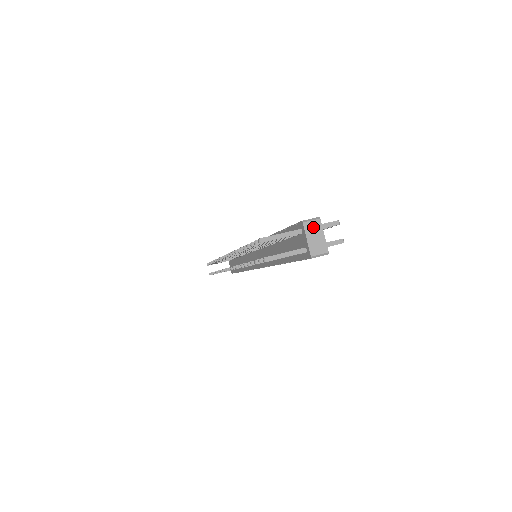
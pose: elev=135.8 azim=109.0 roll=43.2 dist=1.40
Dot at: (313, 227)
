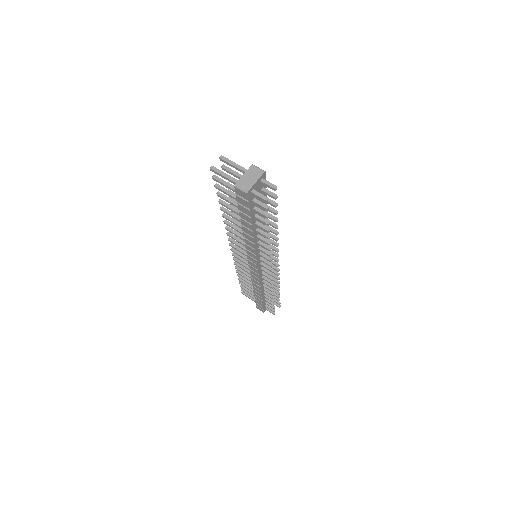
Dot at: (255, 172)
